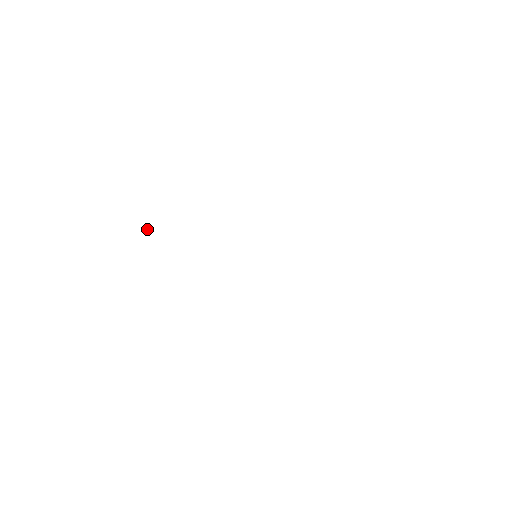
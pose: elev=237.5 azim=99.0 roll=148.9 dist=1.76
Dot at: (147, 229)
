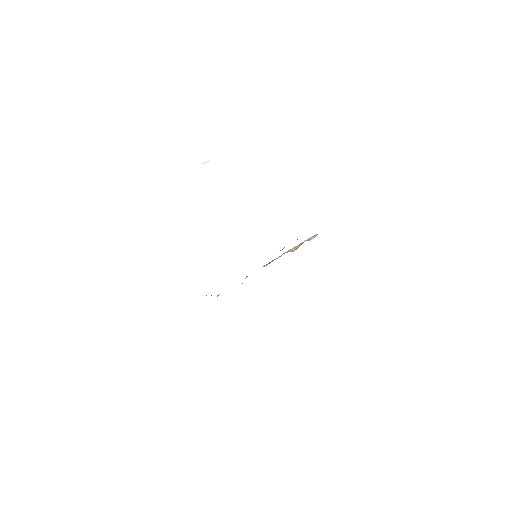
Dot at: occluded
